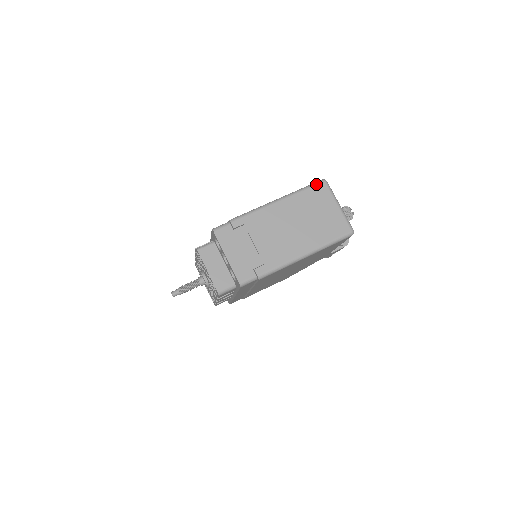
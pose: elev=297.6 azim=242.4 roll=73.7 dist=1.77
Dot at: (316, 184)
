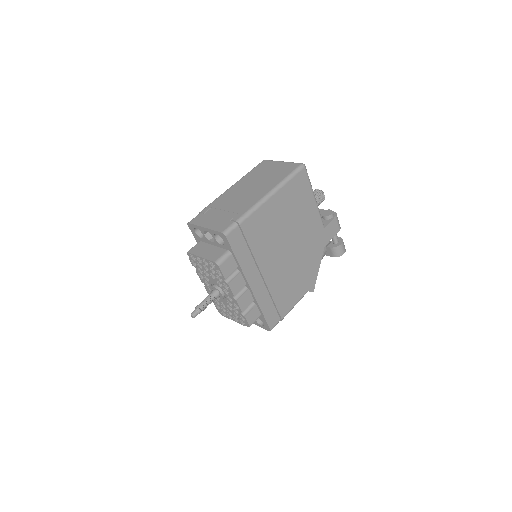
Dot at: (258, 164)
